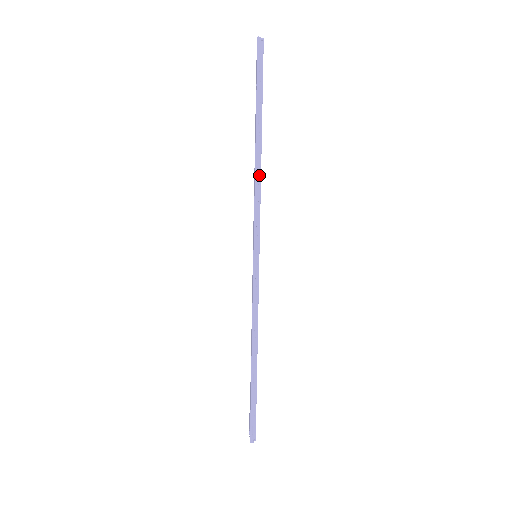
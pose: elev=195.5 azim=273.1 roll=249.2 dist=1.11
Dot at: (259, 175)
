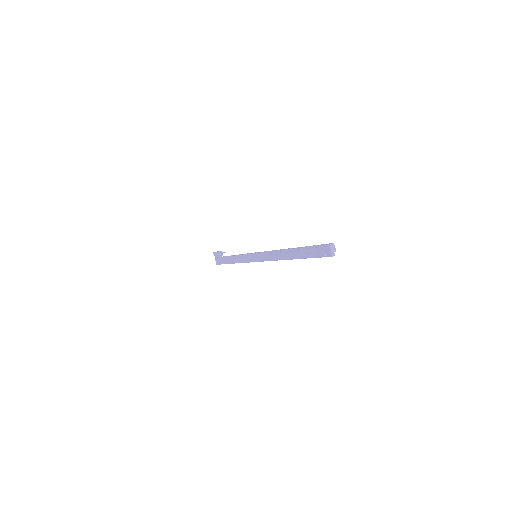
Dot at: occluded
